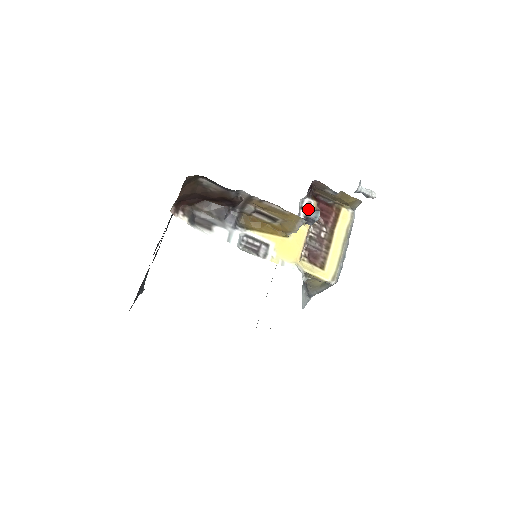
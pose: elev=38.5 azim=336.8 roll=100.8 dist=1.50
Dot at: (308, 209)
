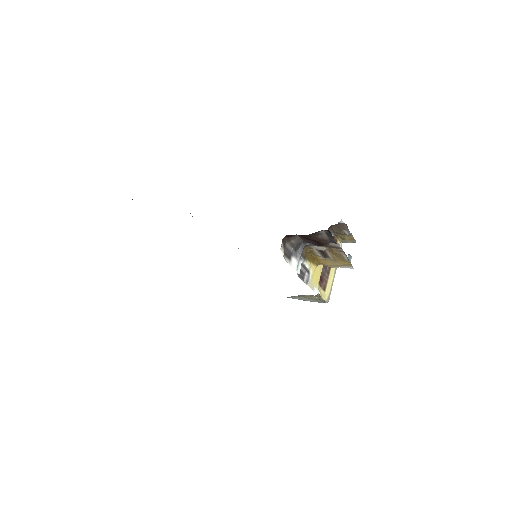
Dot at: occluded
